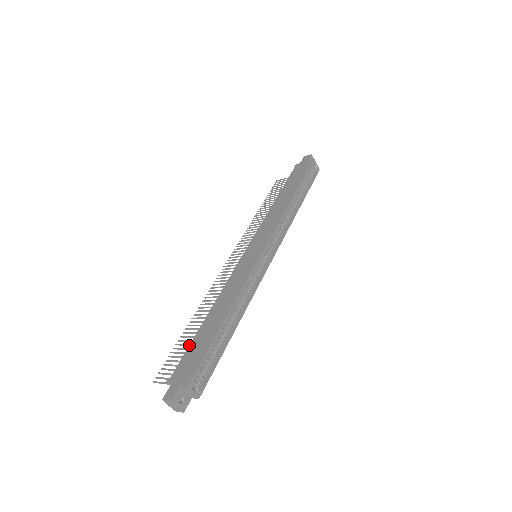
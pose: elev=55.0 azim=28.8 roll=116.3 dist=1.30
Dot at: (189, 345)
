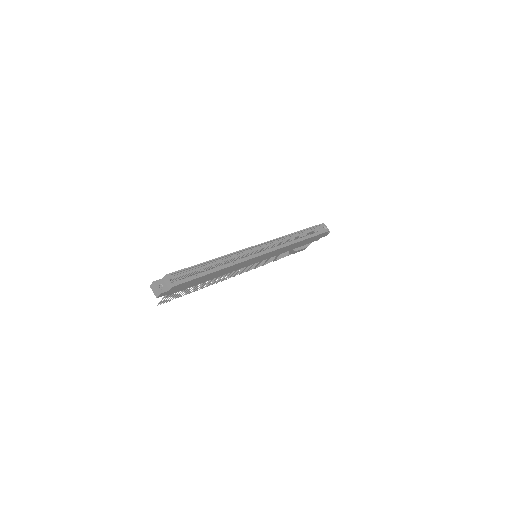
Dot at: occluded
